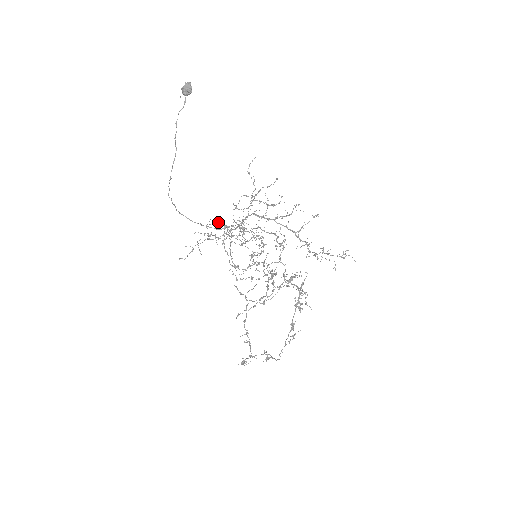
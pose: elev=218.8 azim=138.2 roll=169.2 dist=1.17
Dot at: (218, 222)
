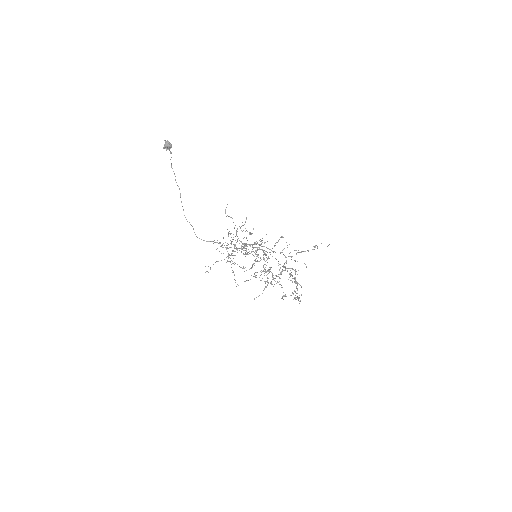
Dot at: (223, 238)
